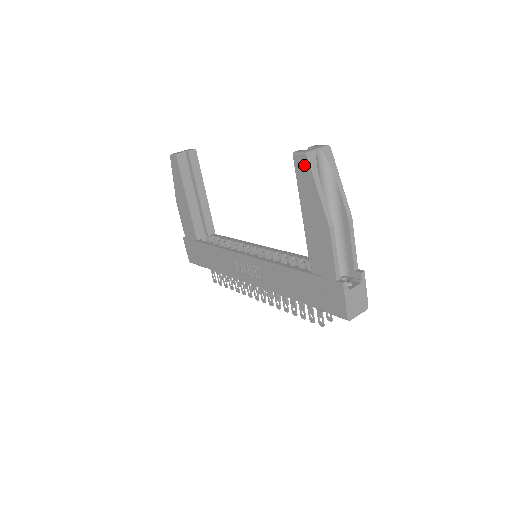
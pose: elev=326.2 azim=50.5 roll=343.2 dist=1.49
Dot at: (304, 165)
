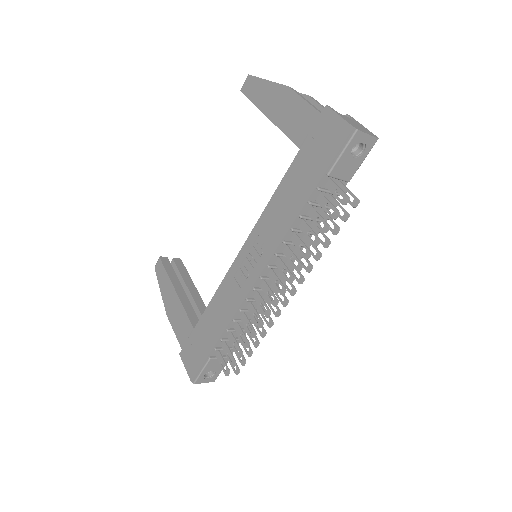
Dot at: (250, 82)
